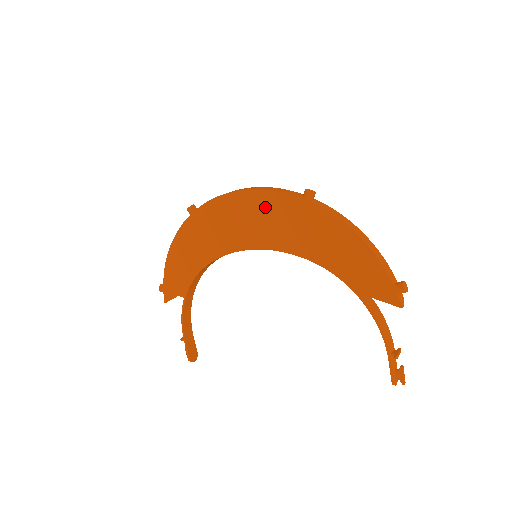
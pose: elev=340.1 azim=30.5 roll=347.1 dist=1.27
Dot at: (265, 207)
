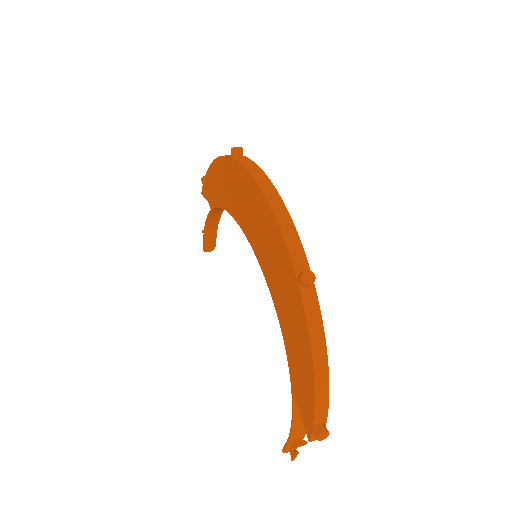
Dot at: (272, 237)
